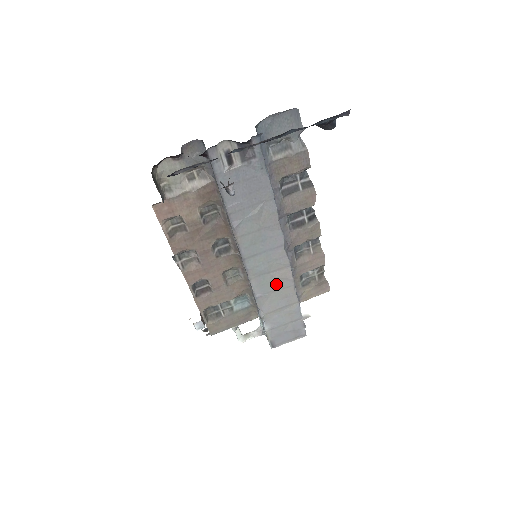
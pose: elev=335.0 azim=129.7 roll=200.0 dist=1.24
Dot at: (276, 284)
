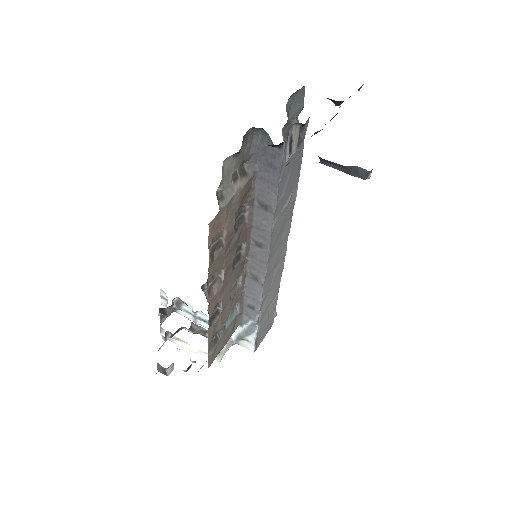
Dot at: (274, 279)
